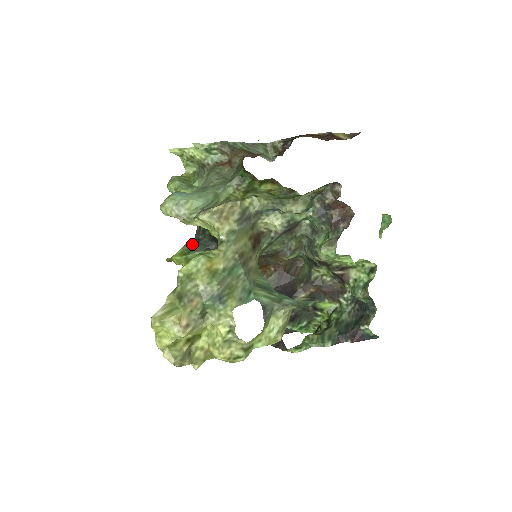
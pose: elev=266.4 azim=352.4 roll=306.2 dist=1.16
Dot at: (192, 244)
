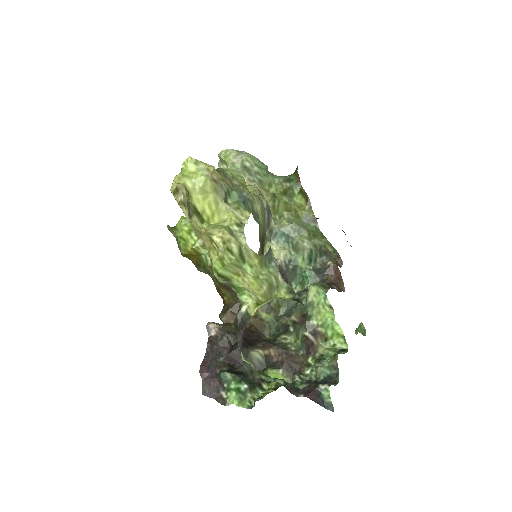
Dot at: occluded
